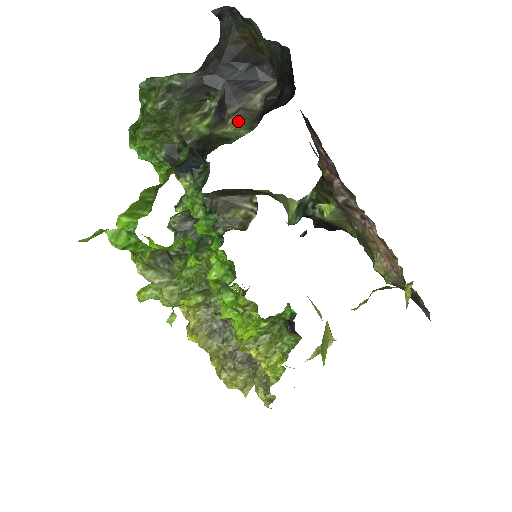
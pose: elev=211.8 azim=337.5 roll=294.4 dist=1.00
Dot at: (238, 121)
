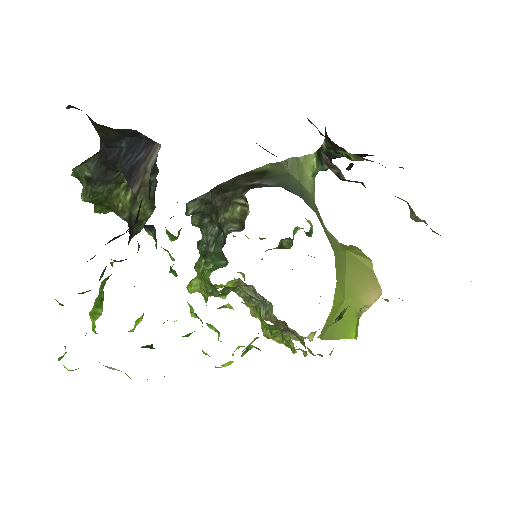
Dot at: (142, 201)
